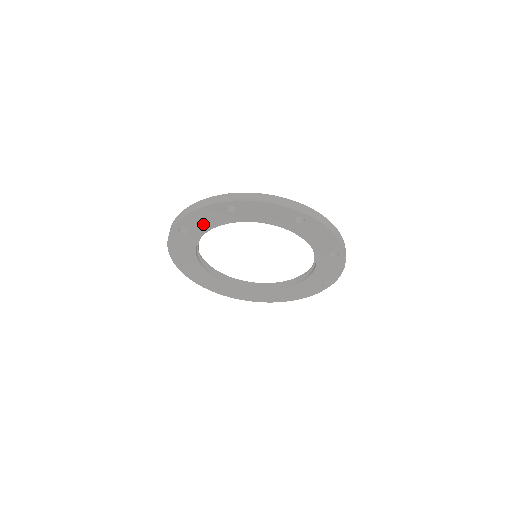
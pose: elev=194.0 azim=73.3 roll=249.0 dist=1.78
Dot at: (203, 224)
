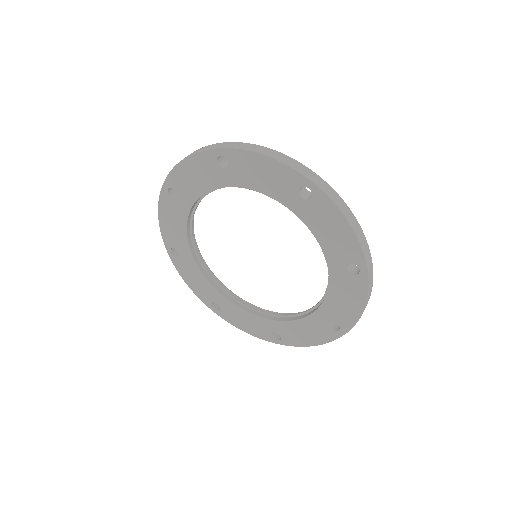
Dot at: (193, 185)
